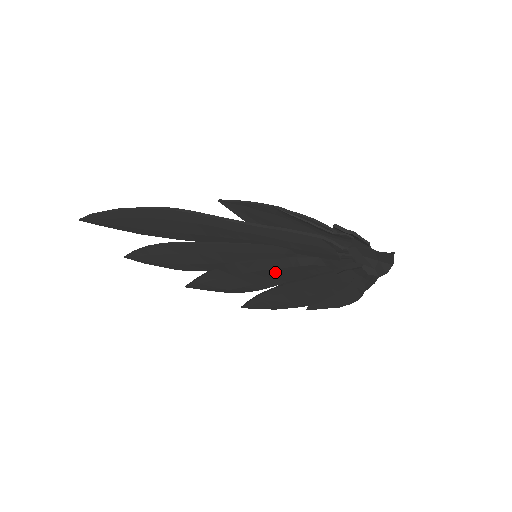
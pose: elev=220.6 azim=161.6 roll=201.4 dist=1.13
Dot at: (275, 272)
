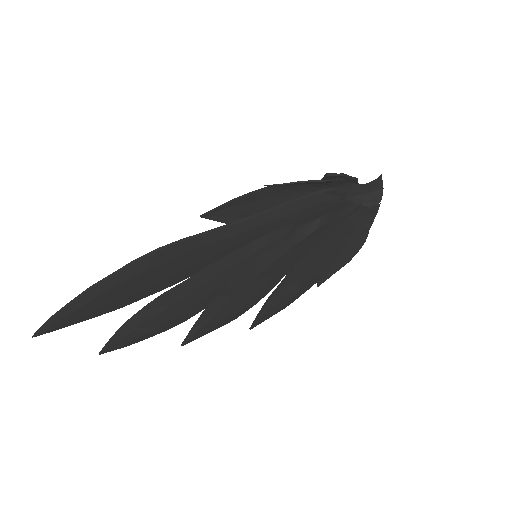
Dot at: (281, 261)
